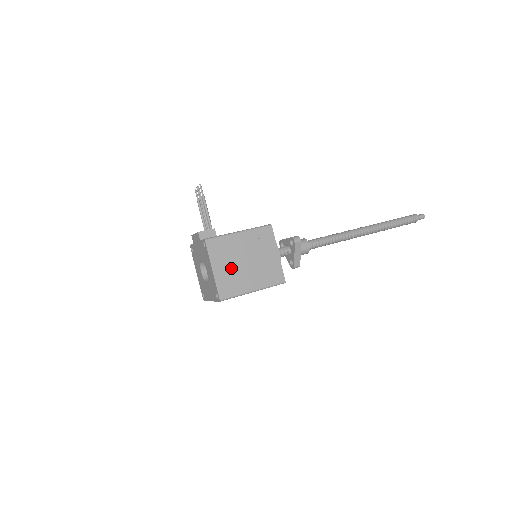
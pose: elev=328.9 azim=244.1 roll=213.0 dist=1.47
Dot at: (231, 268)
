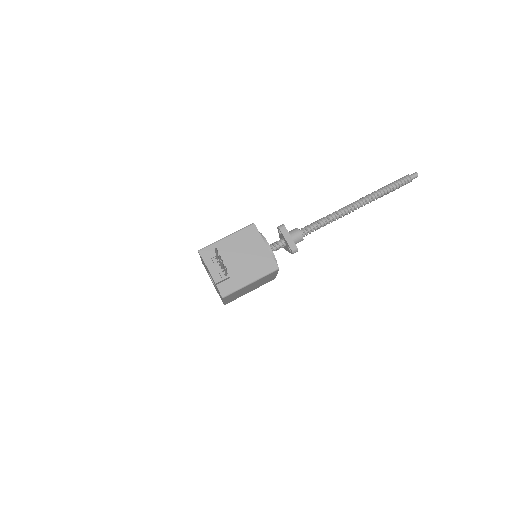
Dot at: (238, 295)
